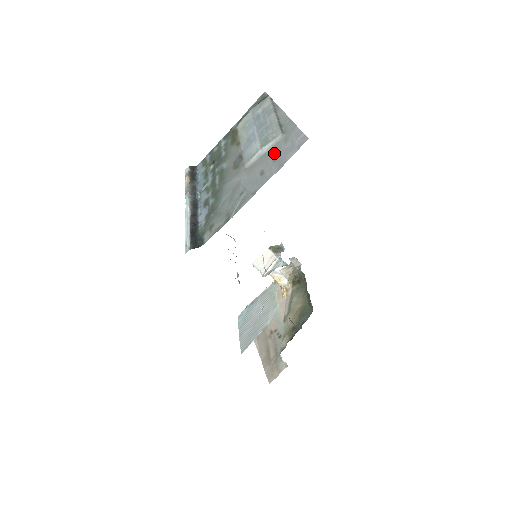
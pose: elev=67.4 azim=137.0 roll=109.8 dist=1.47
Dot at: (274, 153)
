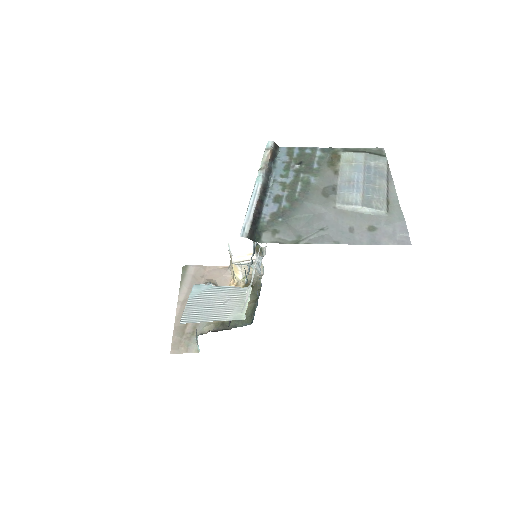
Dot at: (372, 223)
